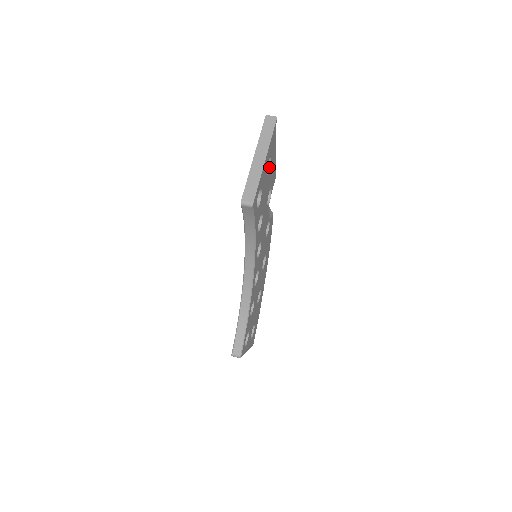
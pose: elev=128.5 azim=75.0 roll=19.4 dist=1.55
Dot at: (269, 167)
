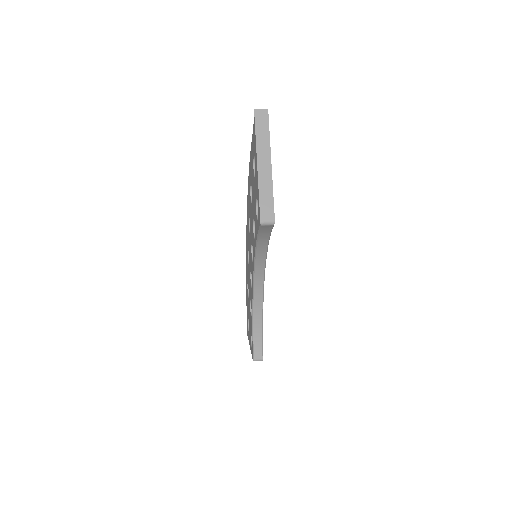
Dot at: occluded
